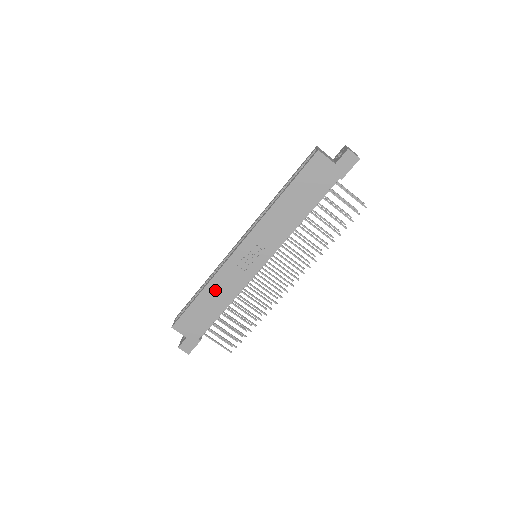
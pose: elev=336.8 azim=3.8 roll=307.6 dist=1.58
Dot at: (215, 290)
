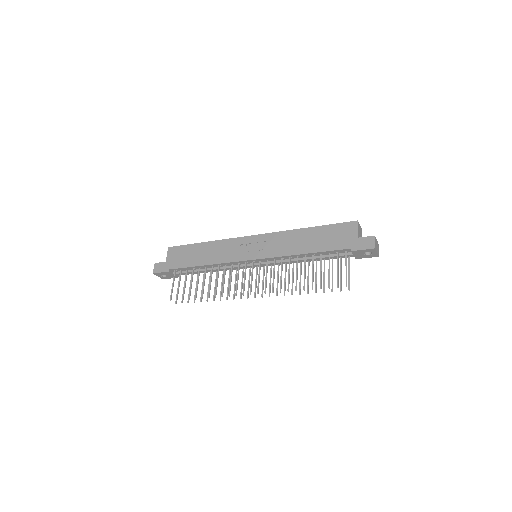
Dot at: (213, 248)
